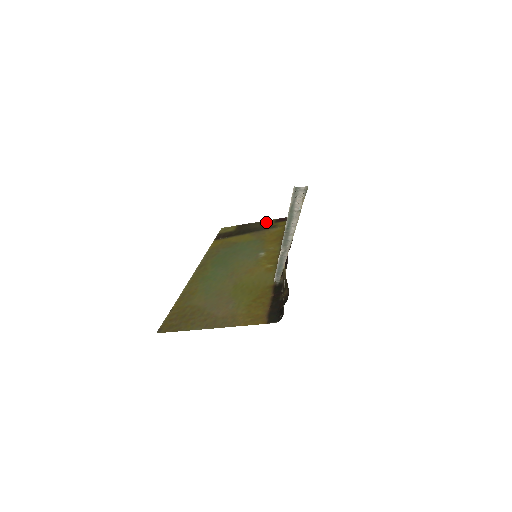
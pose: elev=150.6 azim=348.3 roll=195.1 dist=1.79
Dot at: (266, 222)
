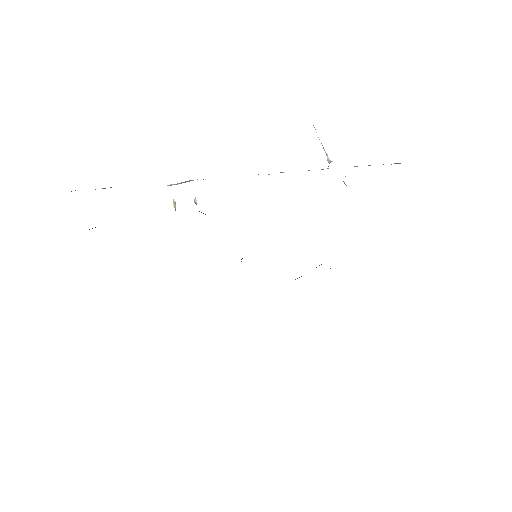
Dot at: occluded
